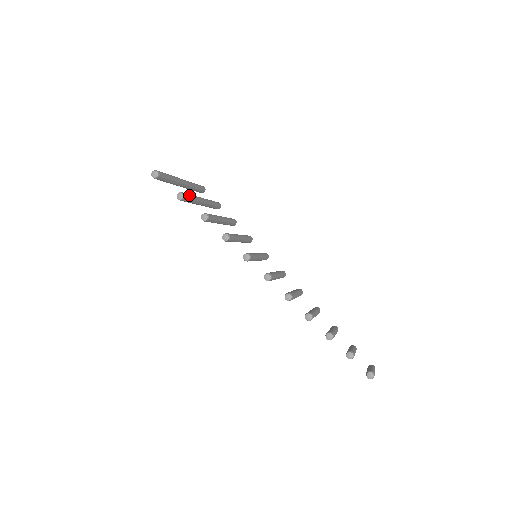
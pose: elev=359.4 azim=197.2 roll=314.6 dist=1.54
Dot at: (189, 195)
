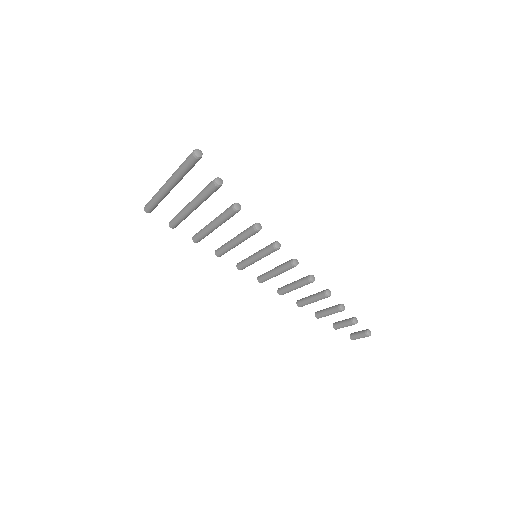
Dot at: occluded
